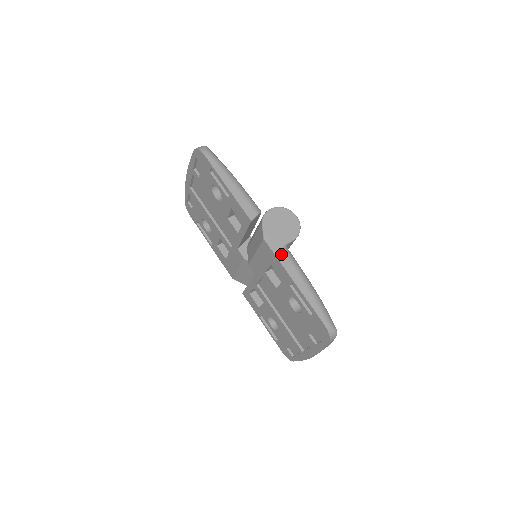
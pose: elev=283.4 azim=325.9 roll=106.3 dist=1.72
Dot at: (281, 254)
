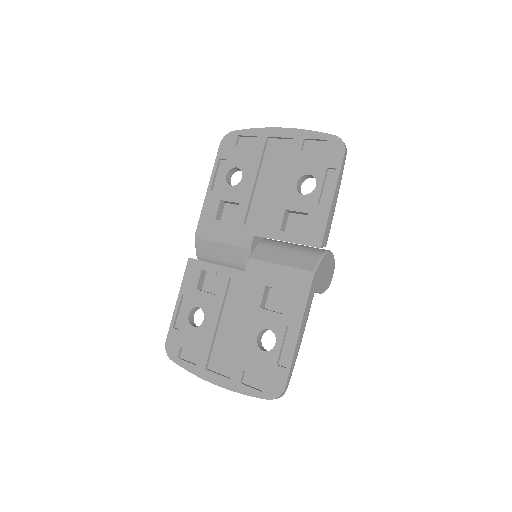
Dot at: (311, 297)
